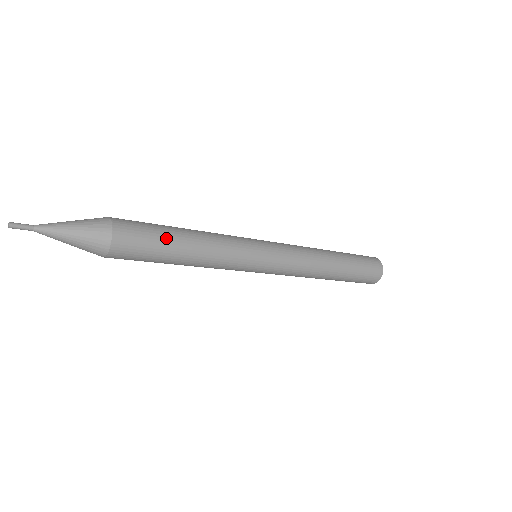
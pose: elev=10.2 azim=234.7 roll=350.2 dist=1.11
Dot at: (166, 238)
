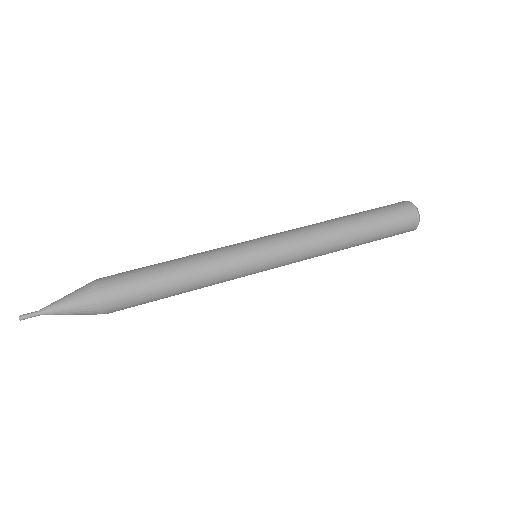
Dot at: (155, 299)
